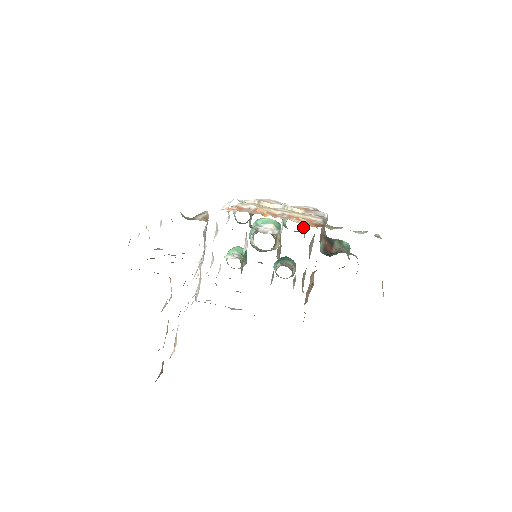
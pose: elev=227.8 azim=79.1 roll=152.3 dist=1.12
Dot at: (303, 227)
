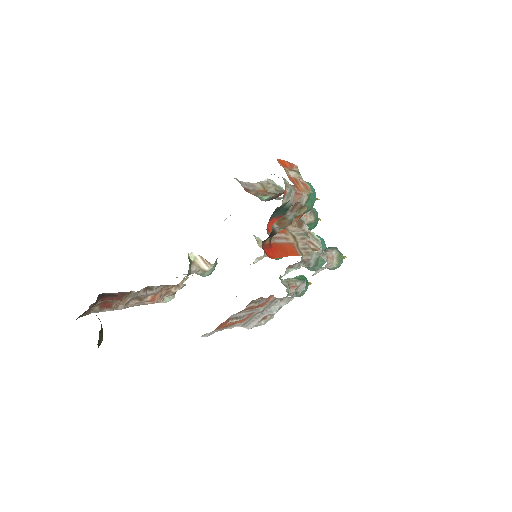
Dot at: (313, 215)
